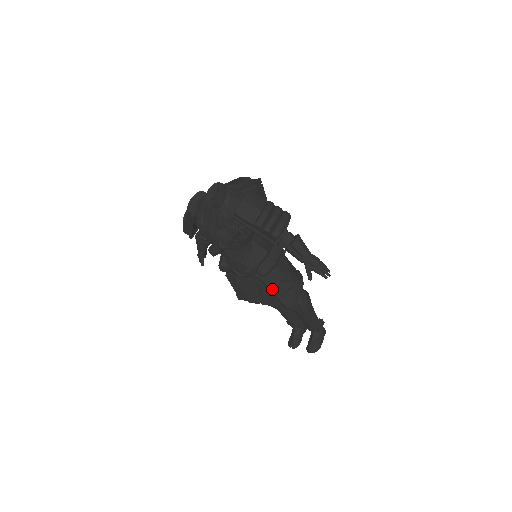
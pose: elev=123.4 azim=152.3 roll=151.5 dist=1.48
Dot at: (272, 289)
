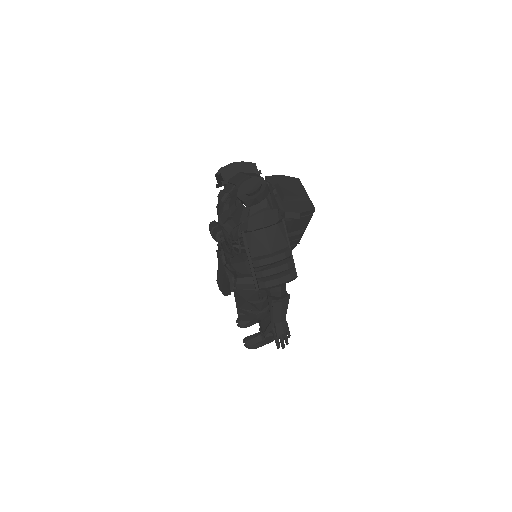
Dot at: (237, 299)
